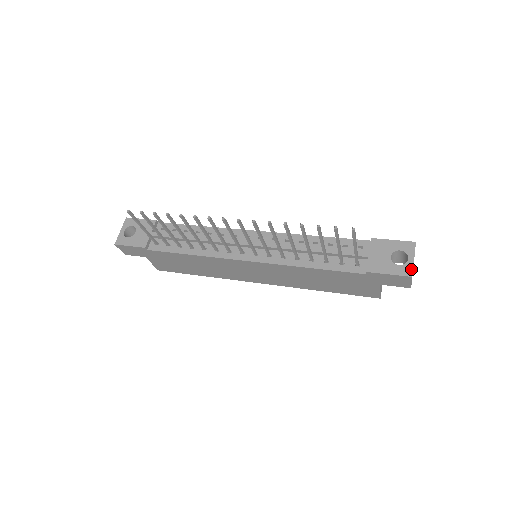
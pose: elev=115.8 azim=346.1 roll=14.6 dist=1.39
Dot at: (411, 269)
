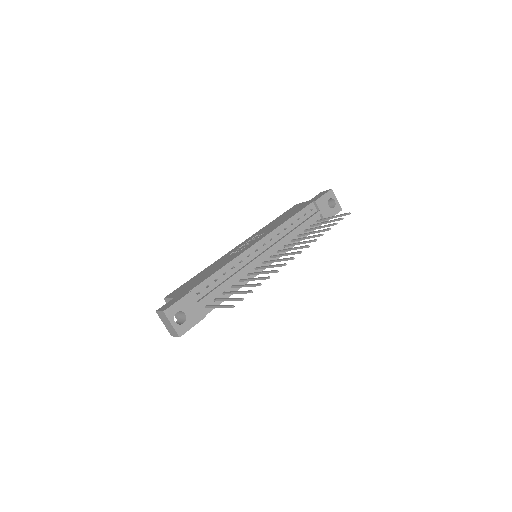
Dot at: (339, 206)
